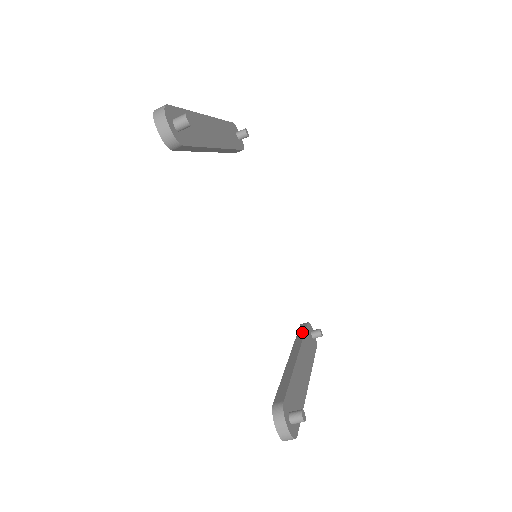
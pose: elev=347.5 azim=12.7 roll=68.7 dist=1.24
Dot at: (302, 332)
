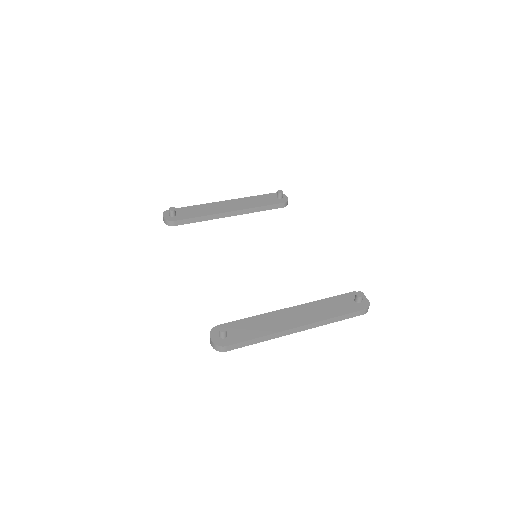
Dot at: (331, 298)
